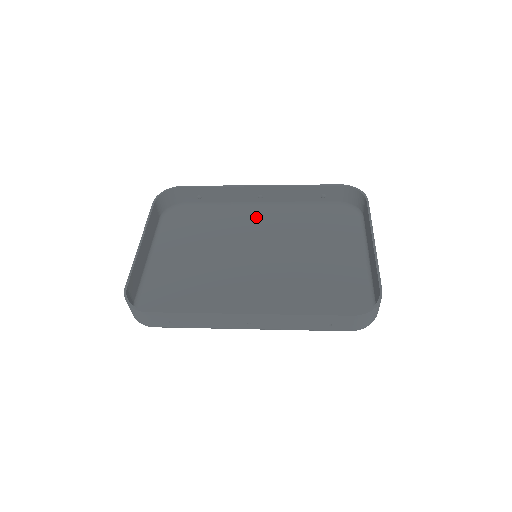
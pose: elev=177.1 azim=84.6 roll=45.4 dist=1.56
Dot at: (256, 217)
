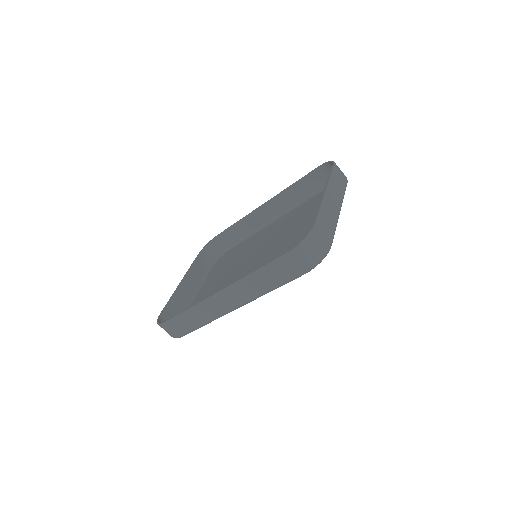
Dot at: (269, 230)
